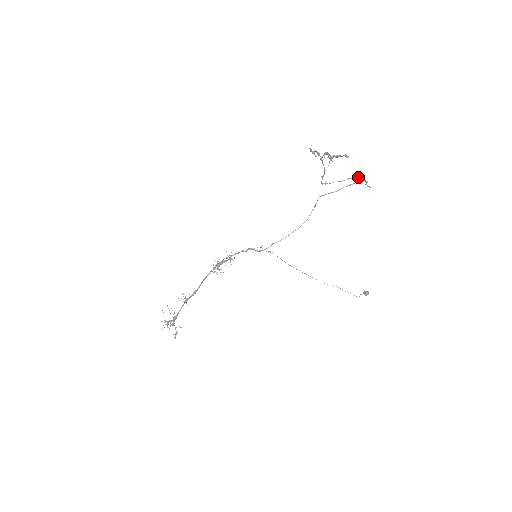
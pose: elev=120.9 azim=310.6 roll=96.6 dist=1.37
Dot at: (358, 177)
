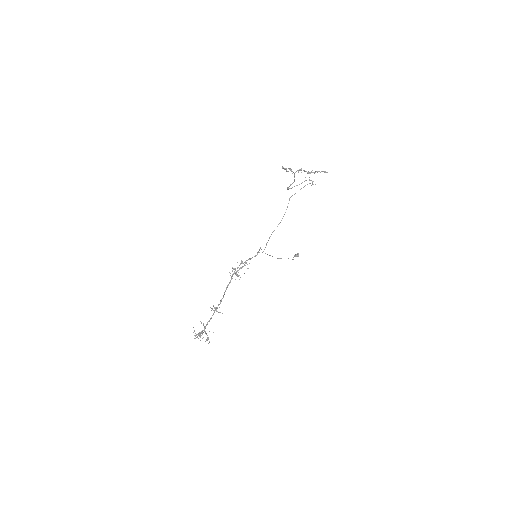
Dot at: occluded
